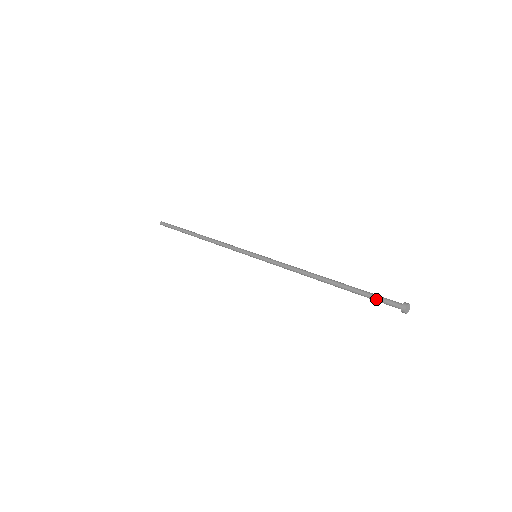
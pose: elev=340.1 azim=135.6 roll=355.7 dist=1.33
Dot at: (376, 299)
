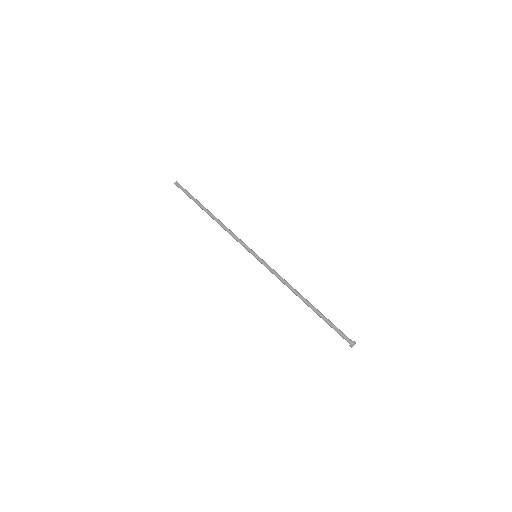
Dot at: (336, 330)
